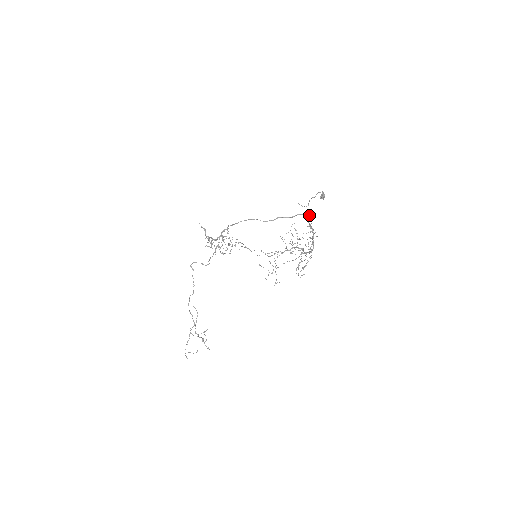
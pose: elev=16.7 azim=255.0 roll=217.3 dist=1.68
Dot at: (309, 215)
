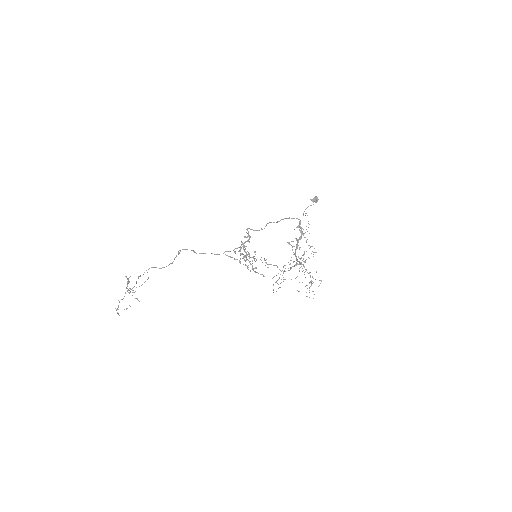
Dot at: occluded
